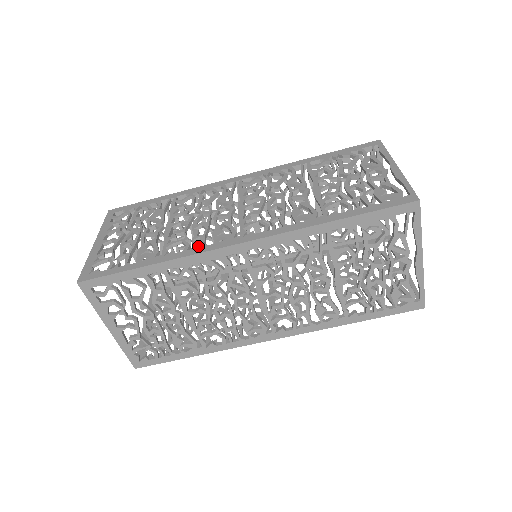
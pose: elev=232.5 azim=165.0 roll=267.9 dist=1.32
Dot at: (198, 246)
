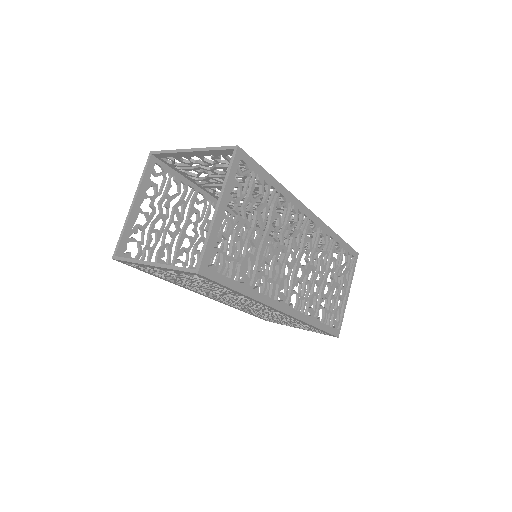
Dot at: (182, 239)
